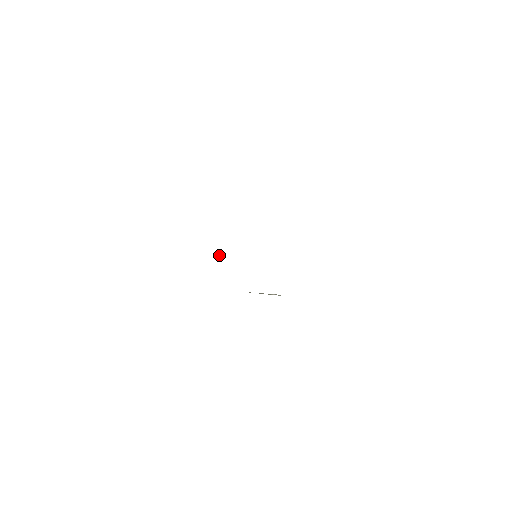
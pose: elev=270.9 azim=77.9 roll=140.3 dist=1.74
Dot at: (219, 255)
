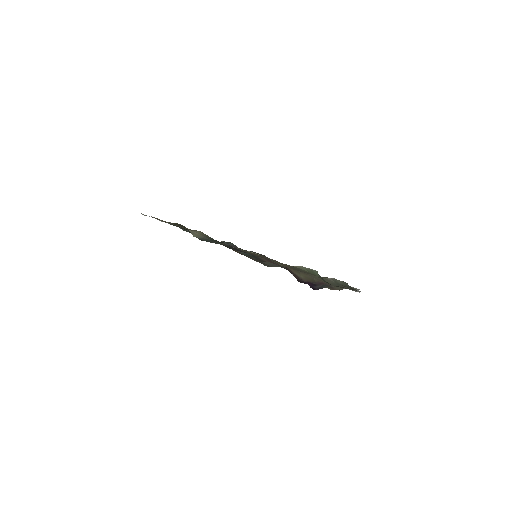
Dot at: occluded
